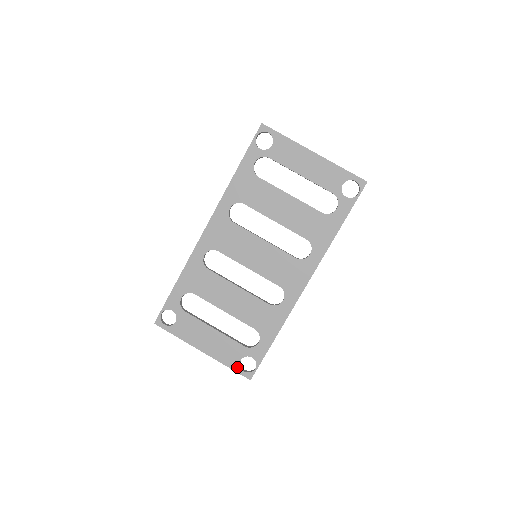
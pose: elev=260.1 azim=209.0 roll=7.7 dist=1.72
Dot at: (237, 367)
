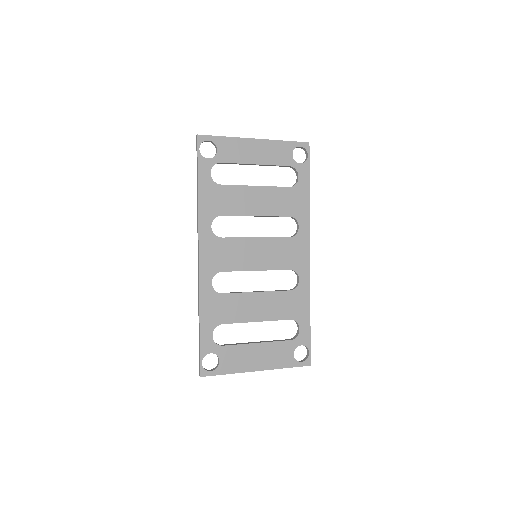
Dot at: (294, 362)
